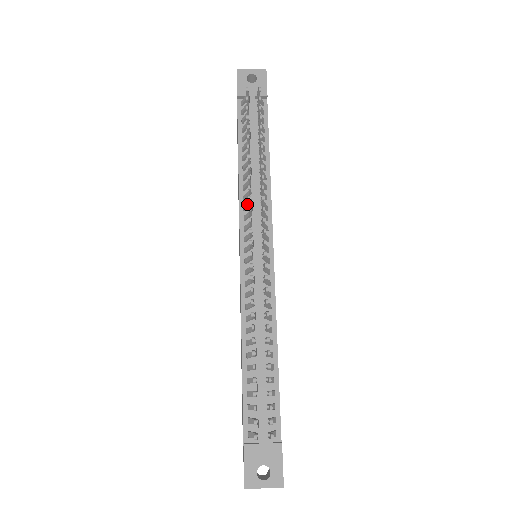
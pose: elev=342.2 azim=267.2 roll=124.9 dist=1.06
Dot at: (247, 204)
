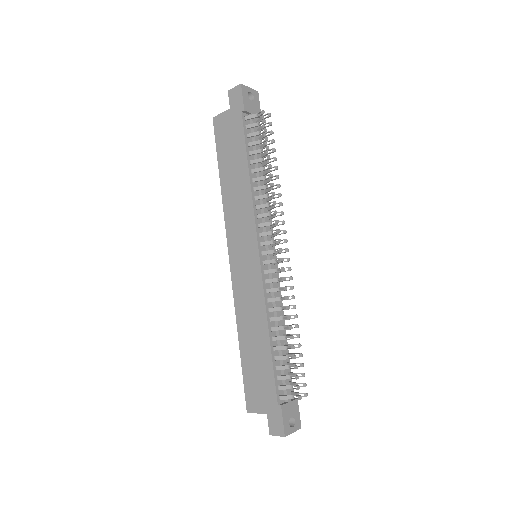
Dot at: (265, 215)
